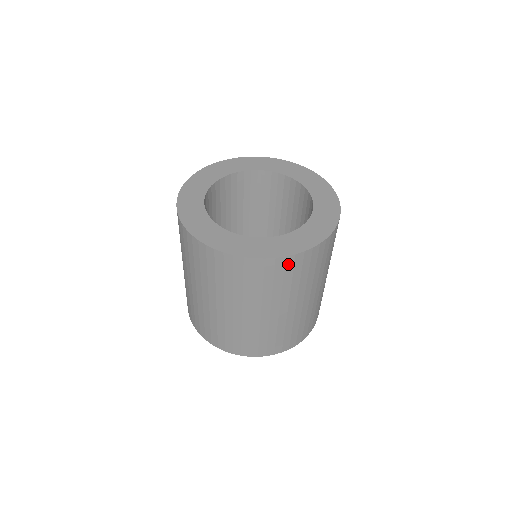
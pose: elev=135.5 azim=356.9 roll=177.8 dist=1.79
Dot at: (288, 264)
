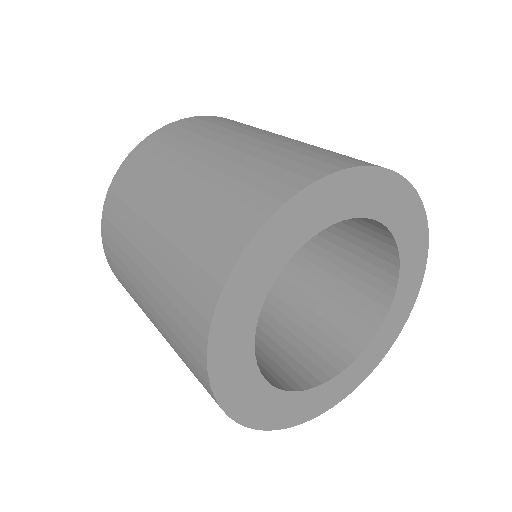
Dot at: occluded
